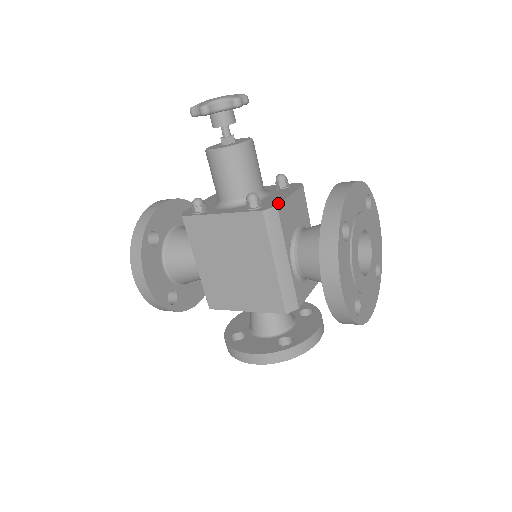
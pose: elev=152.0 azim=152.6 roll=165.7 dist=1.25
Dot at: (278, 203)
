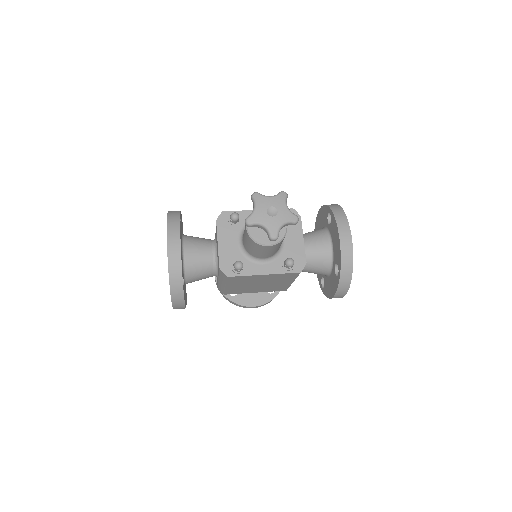
Dot at: (305, 259)
